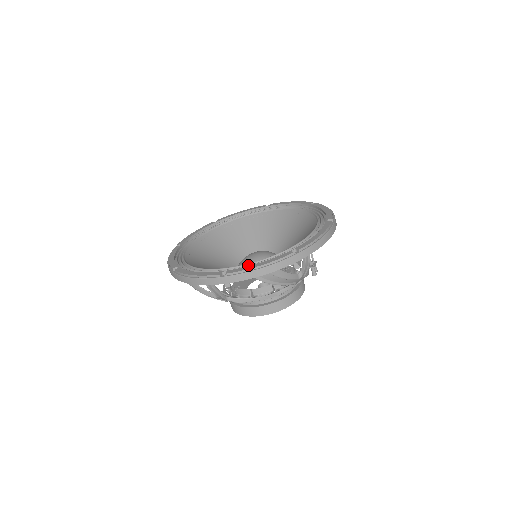
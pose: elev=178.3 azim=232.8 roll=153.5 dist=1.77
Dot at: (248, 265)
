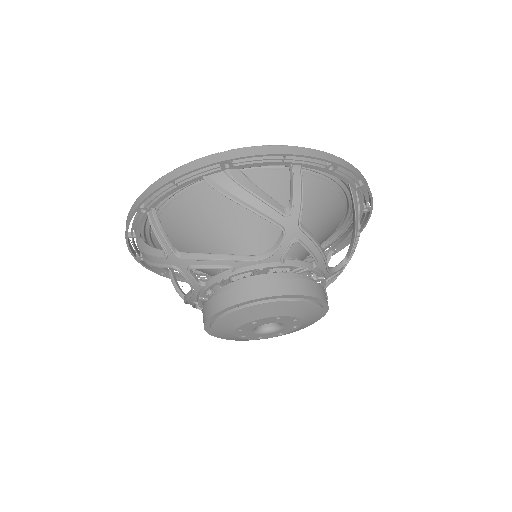
Dot at: occluded
